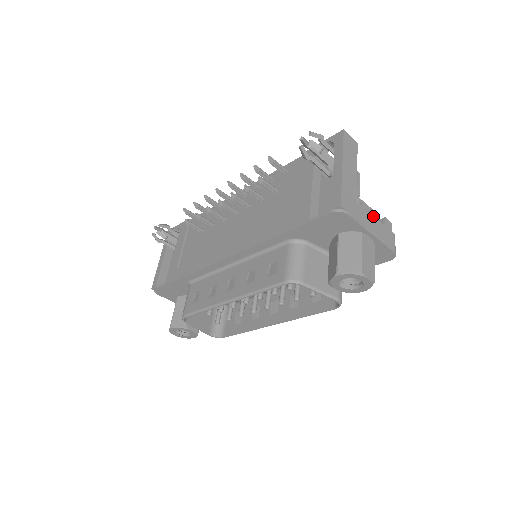
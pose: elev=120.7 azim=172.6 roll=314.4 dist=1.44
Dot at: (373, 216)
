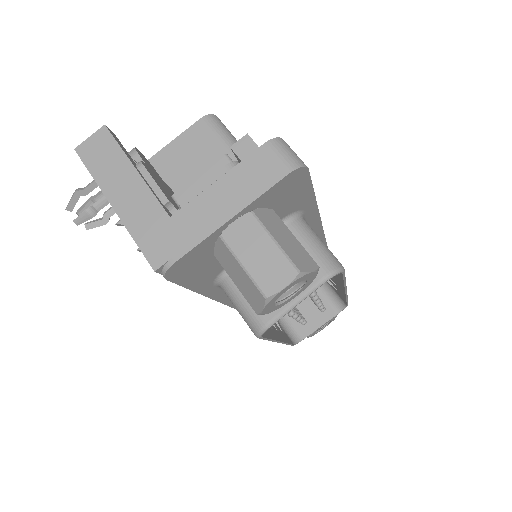
Dot at: (210, 187)
